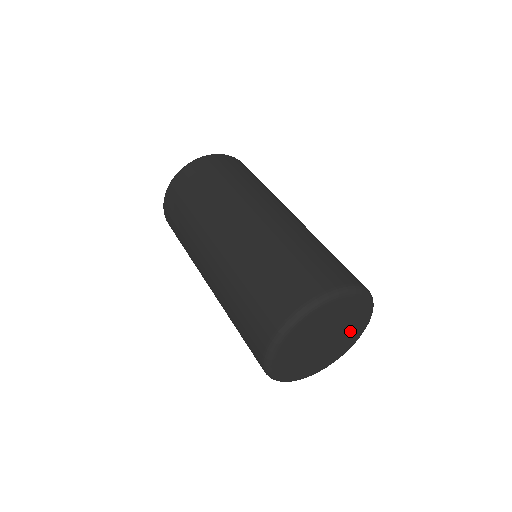
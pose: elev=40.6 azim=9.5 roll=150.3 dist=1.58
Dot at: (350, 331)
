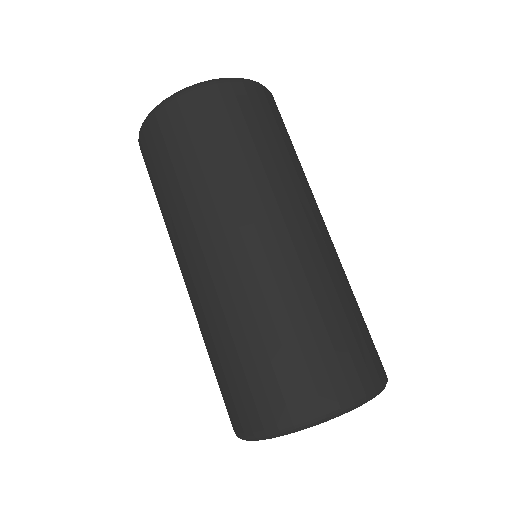
Dot at: occluded
